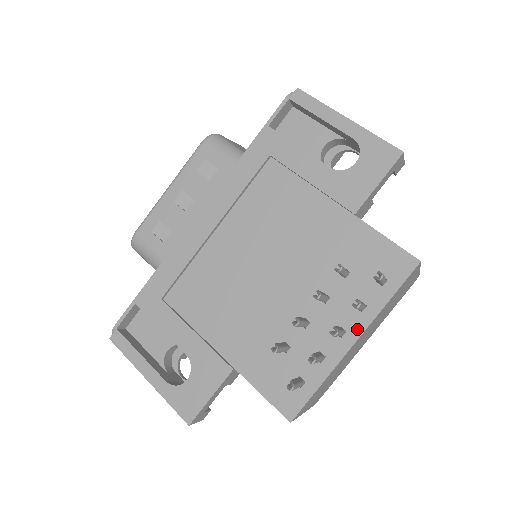
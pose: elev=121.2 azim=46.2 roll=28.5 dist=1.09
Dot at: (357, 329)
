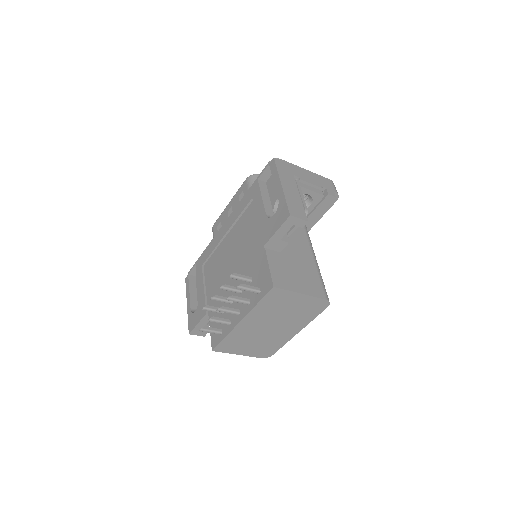
Dot at: (243, 314)
